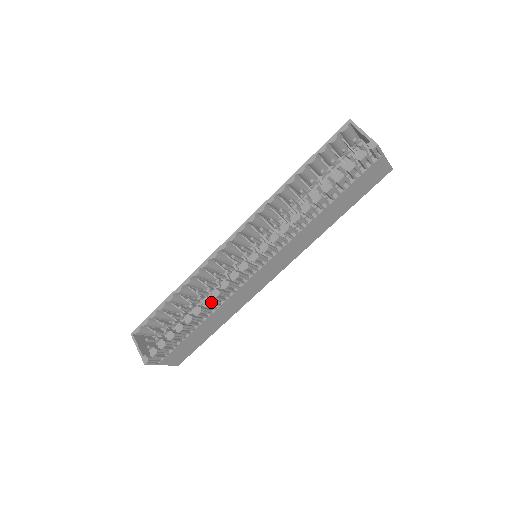
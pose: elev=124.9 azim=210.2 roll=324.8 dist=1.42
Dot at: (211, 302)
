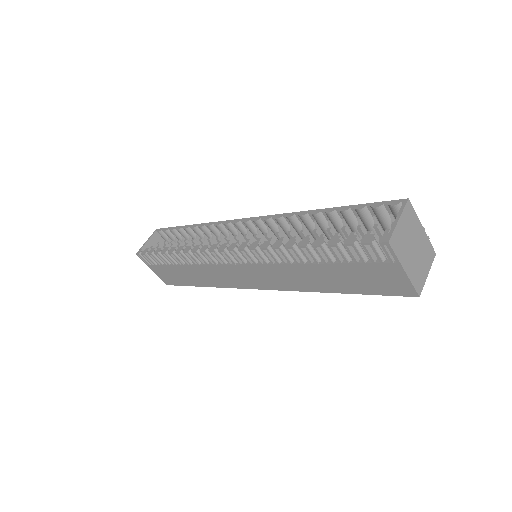
Dot at: (189, 252)
